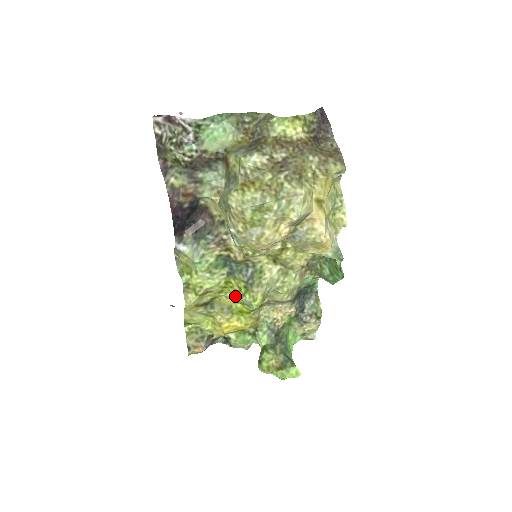
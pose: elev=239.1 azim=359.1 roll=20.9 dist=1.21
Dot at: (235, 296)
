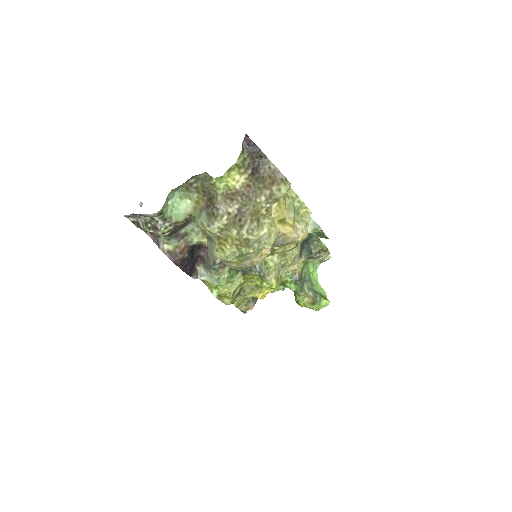
Dot at: occluded
